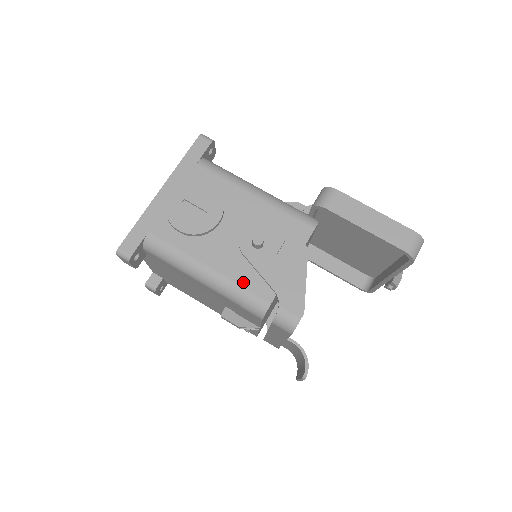
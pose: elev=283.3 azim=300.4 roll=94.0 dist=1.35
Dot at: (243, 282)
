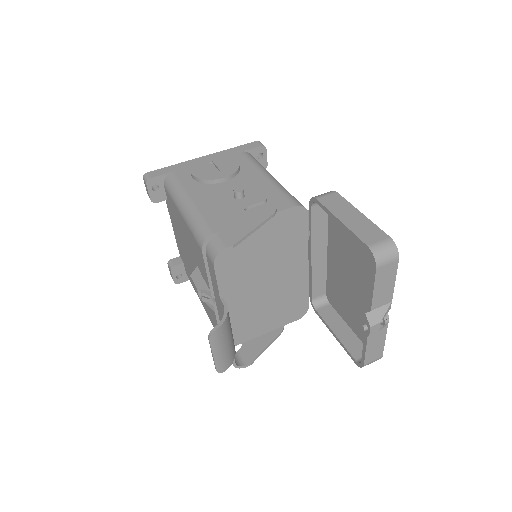
Dot at: (207, 215)
